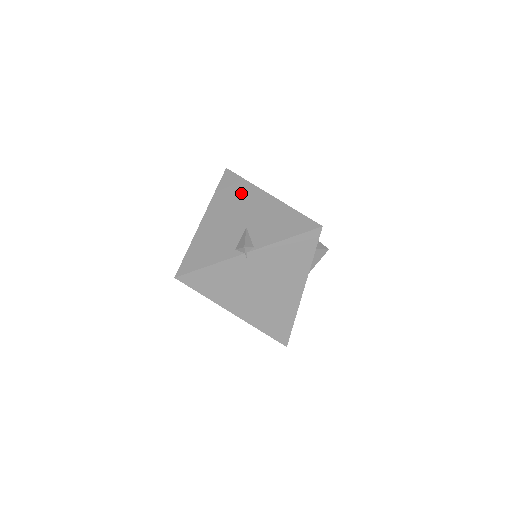
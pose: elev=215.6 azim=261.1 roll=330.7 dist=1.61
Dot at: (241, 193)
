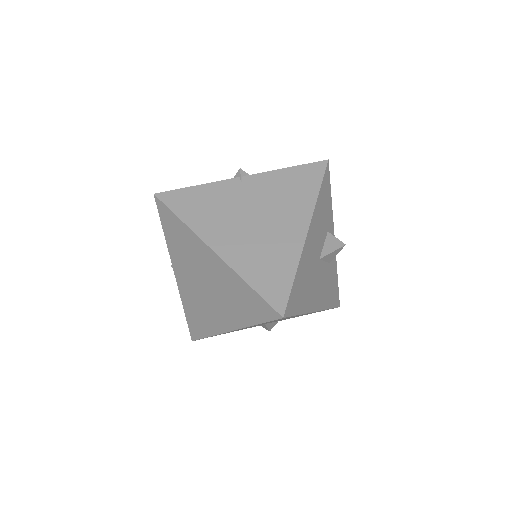
Dot at: occluded
